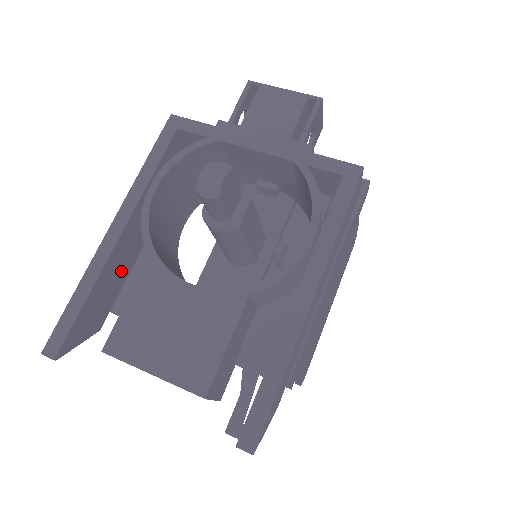
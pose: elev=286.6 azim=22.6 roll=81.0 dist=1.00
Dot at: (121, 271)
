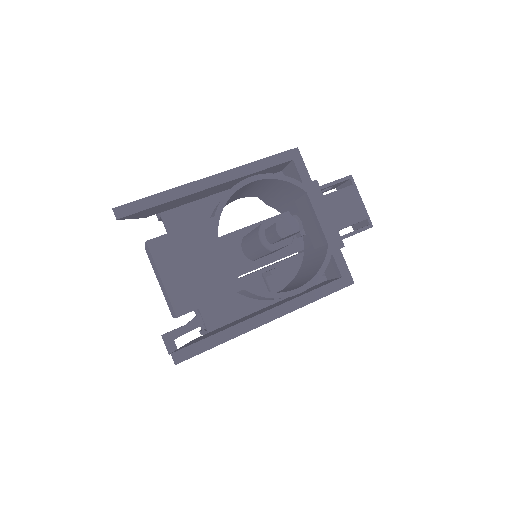
Dot at: (188, 200)
